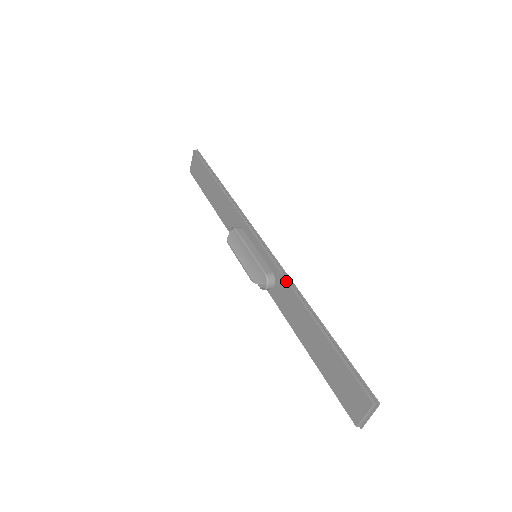
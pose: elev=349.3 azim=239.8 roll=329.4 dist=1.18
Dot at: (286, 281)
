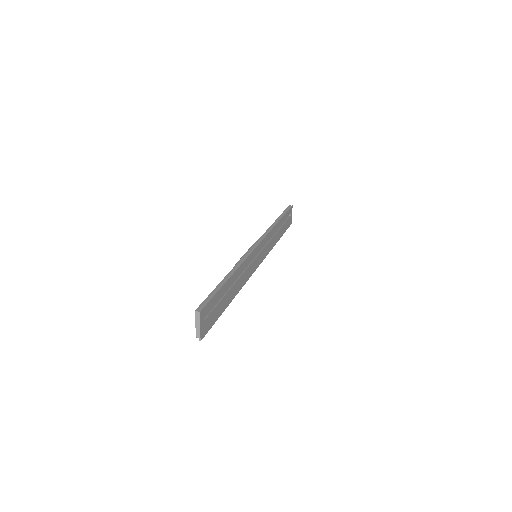
Dot at: (240, 260)
